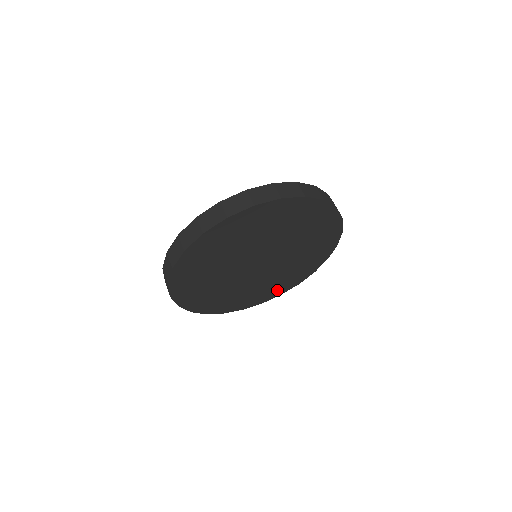
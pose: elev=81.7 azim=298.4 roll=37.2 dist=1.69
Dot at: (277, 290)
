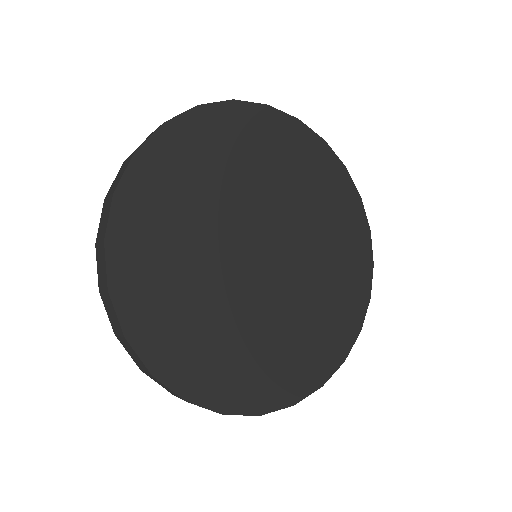
Dot at: (345, 322)
